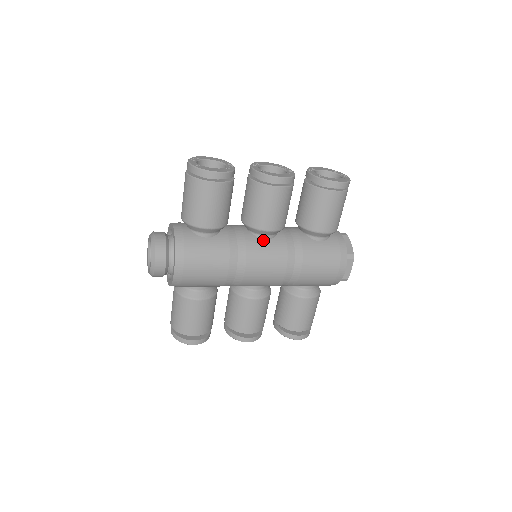
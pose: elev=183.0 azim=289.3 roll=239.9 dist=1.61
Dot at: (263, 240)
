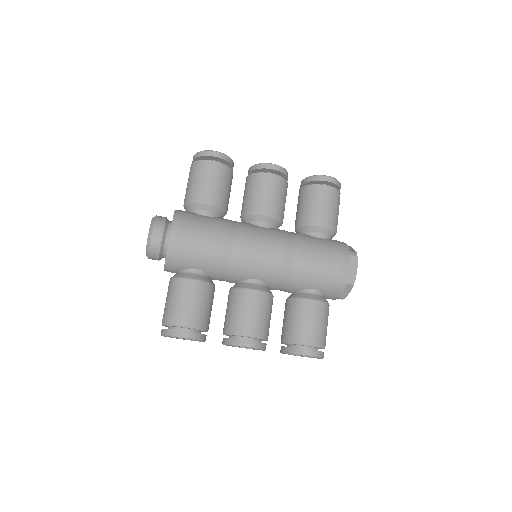
Dot at: (261, 227)
